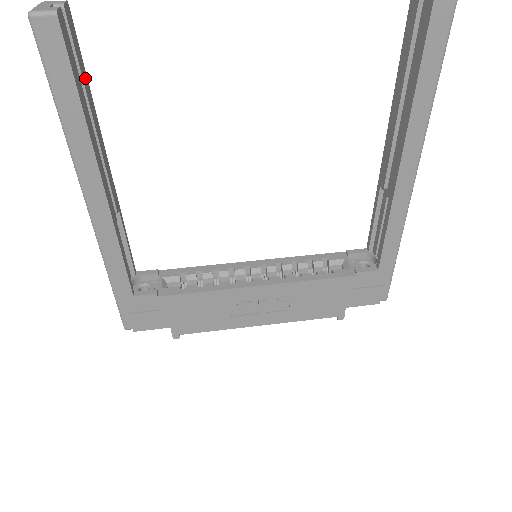
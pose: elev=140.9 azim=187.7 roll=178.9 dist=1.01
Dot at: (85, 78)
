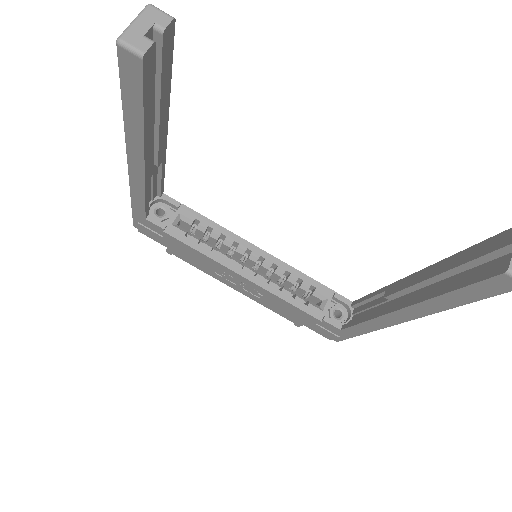
Dot at: (167, 79)
